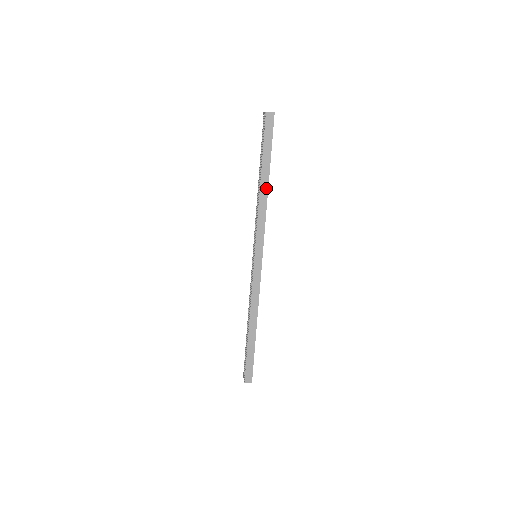
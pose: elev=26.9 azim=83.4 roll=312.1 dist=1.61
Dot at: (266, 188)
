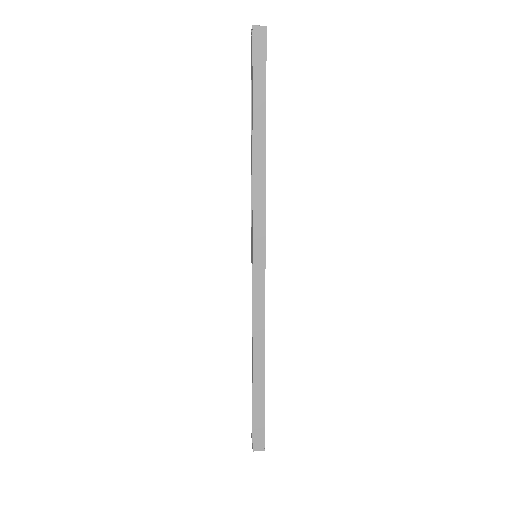
Dot at: (262, 147)
